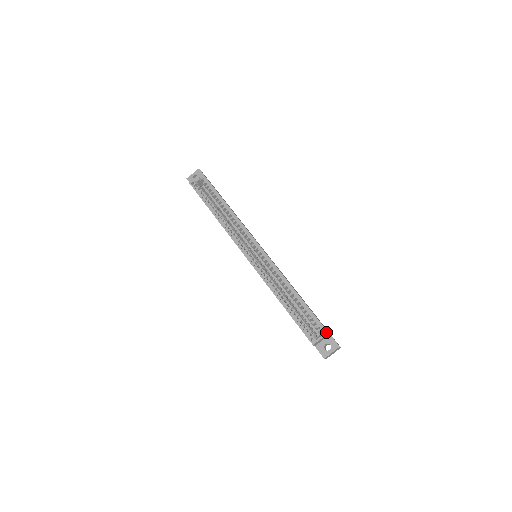
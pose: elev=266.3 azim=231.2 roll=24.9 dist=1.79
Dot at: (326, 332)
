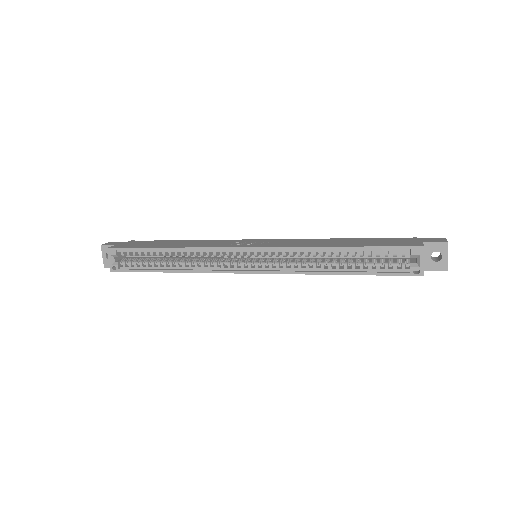
Dot at: (420, 249)
